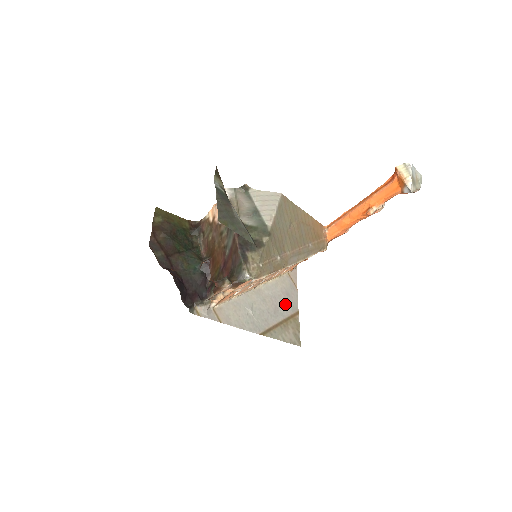
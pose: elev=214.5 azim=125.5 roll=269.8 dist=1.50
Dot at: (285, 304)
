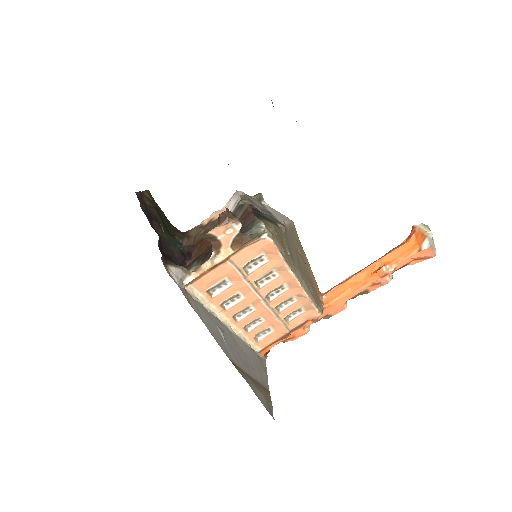
Dot at: (256, 371)
